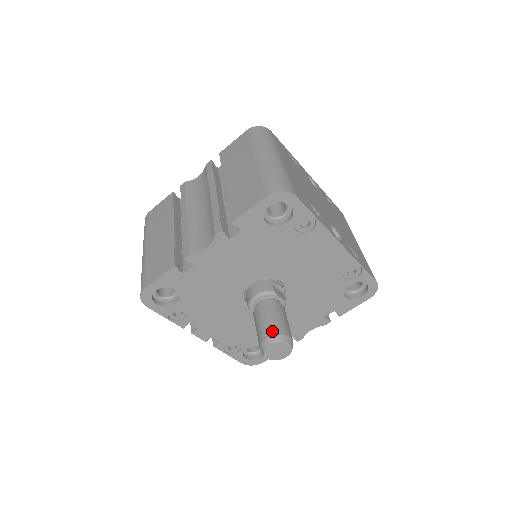
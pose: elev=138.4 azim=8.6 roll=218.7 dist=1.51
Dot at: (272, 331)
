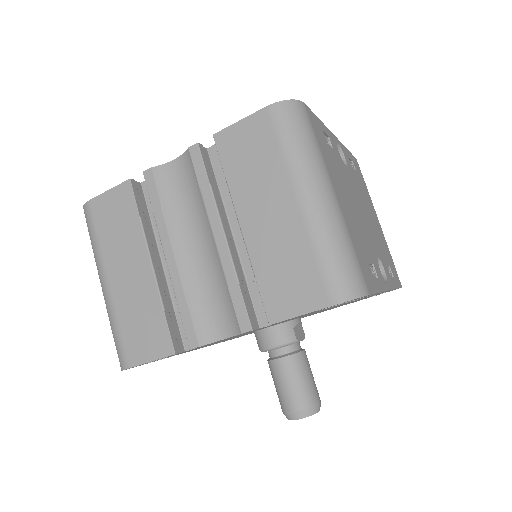
Dot at: (301, 403)
